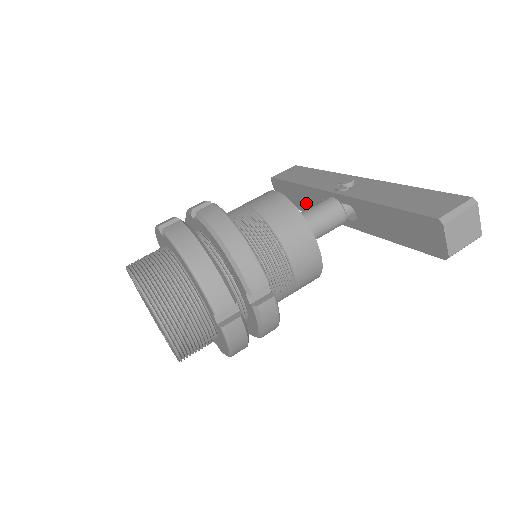
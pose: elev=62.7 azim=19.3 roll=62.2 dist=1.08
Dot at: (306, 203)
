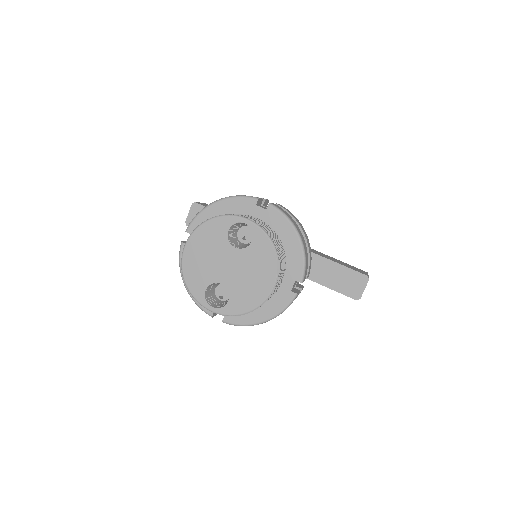
Dot at: occluded
